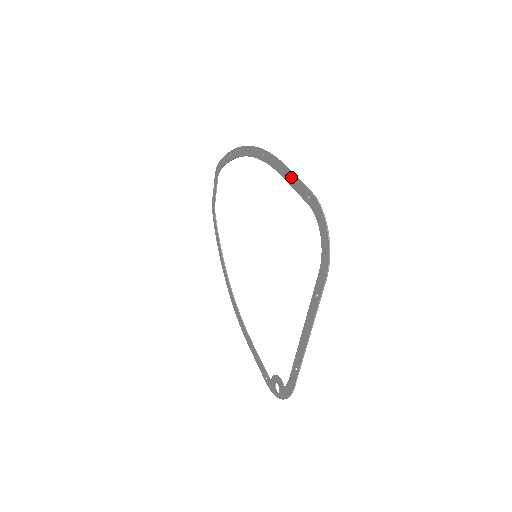
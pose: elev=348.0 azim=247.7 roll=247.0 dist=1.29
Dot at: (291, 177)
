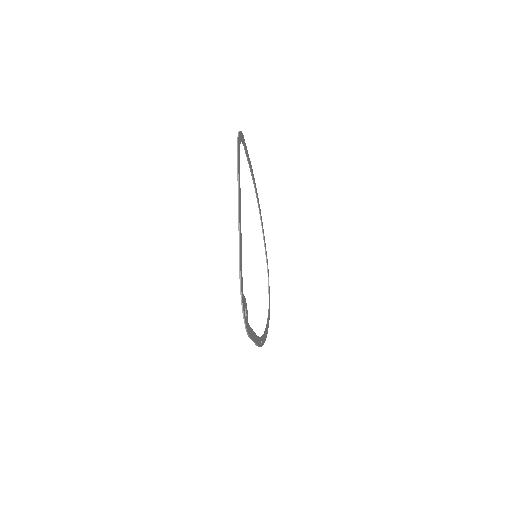
Dot at: occluded
